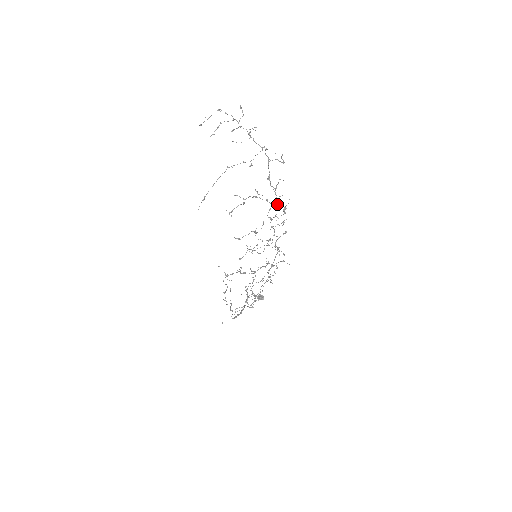
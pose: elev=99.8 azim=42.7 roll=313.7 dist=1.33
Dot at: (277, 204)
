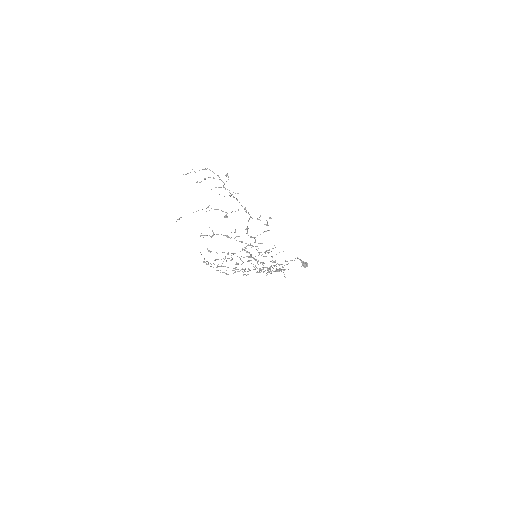
Dot at: (255, 246)
